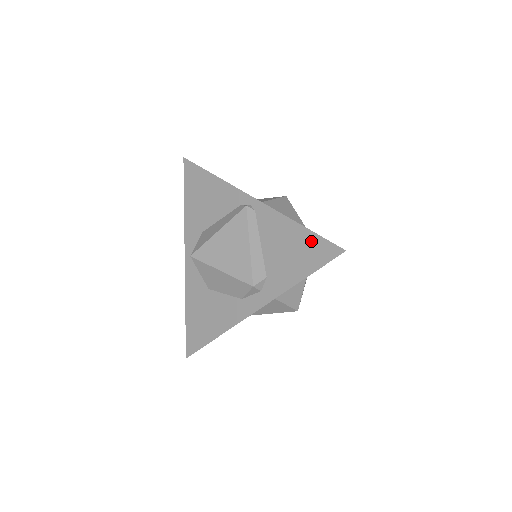
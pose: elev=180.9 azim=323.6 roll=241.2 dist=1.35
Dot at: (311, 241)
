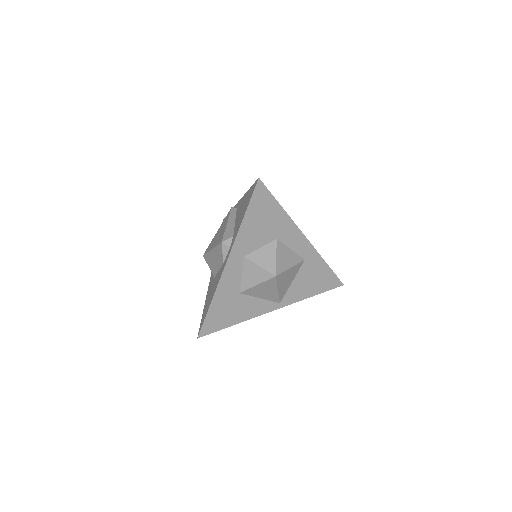
Dot at: (249, 192)
